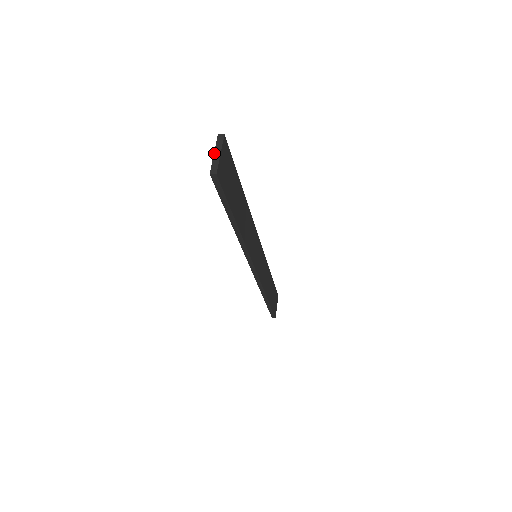
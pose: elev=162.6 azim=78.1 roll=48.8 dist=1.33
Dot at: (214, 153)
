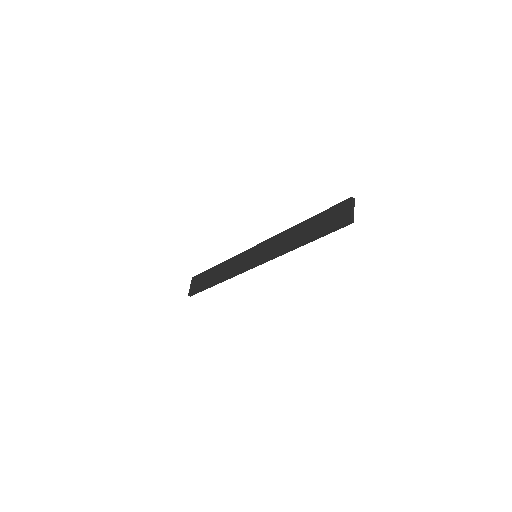
Dot at: (352, 208)
